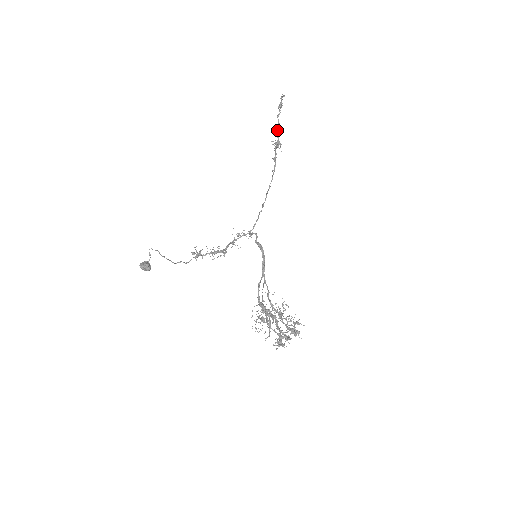
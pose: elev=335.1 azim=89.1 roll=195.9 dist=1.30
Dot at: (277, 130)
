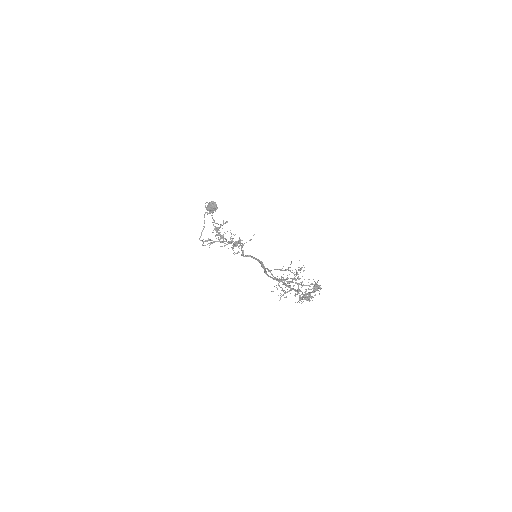
Dot at: (214, 222)
